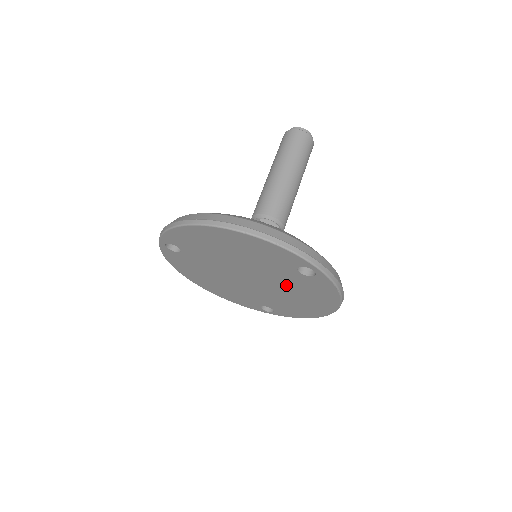
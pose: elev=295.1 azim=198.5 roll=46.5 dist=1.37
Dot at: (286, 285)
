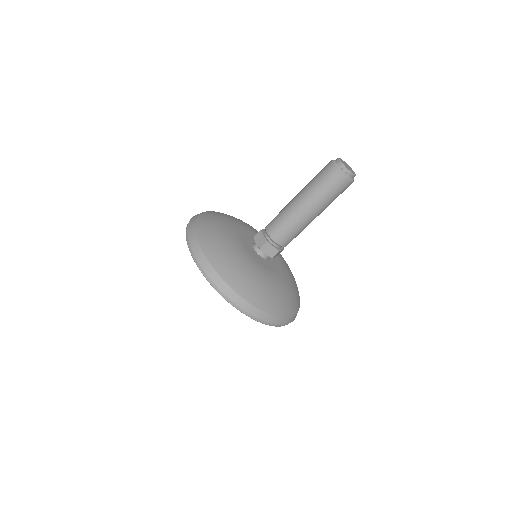
Dot at: occluded
